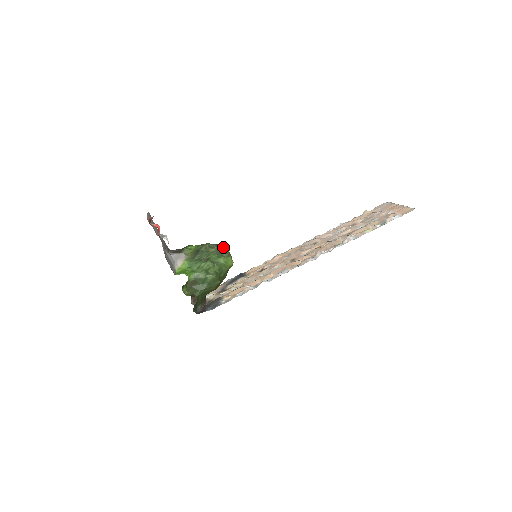
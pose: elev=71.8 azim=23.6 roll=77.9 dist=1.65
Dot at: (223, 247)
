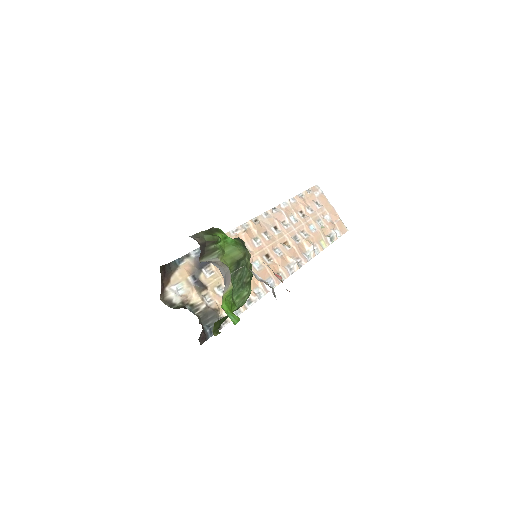
Dot at: occluded
